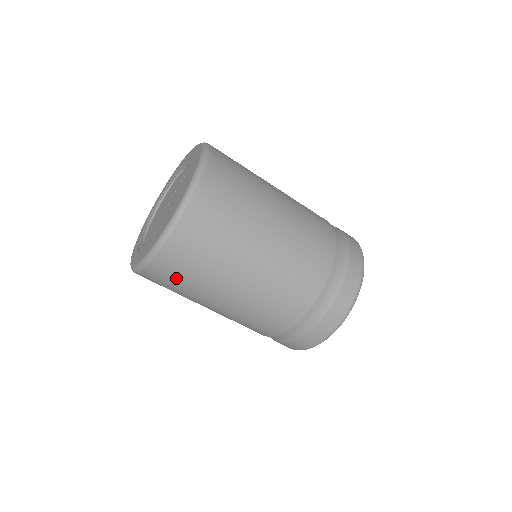
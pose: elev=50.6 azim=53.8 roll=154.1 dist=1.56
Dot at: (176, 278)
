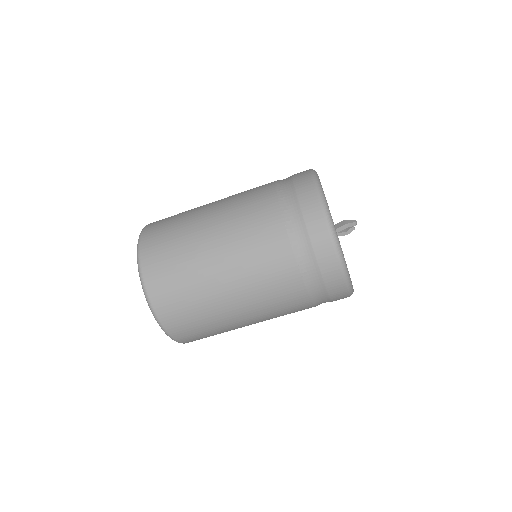
Dot at: occluded
